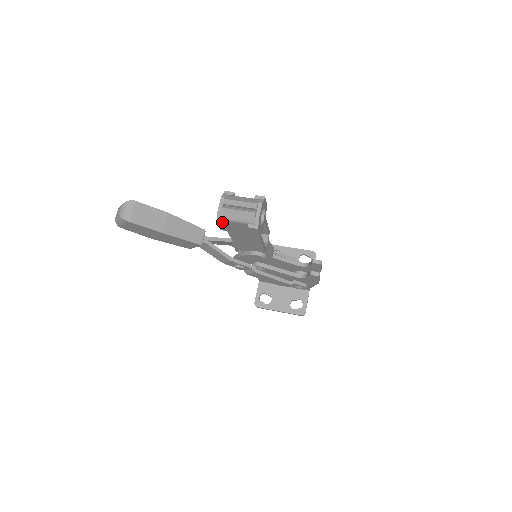
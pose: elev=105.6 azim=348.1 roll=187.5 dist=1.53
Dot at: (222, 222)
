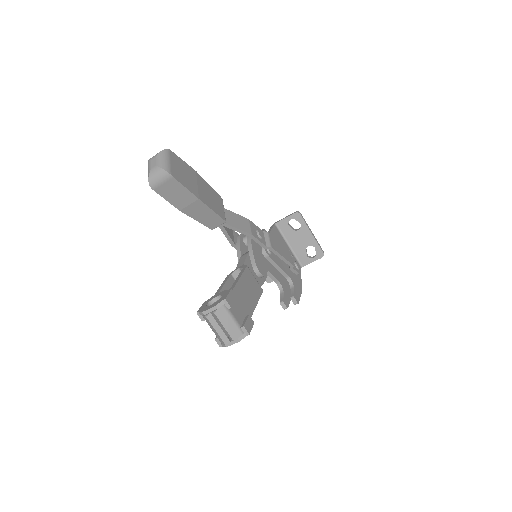
Dot at: (200, 317)
